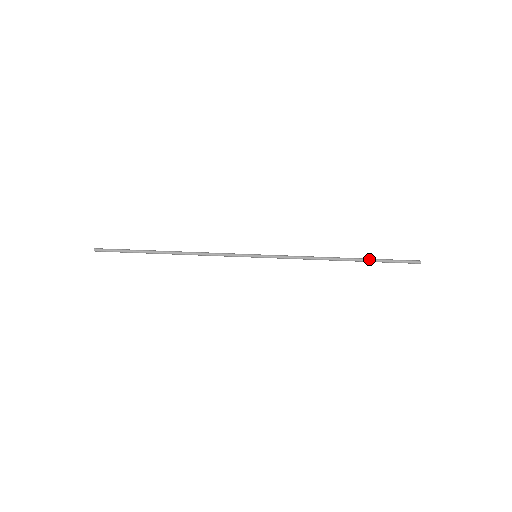
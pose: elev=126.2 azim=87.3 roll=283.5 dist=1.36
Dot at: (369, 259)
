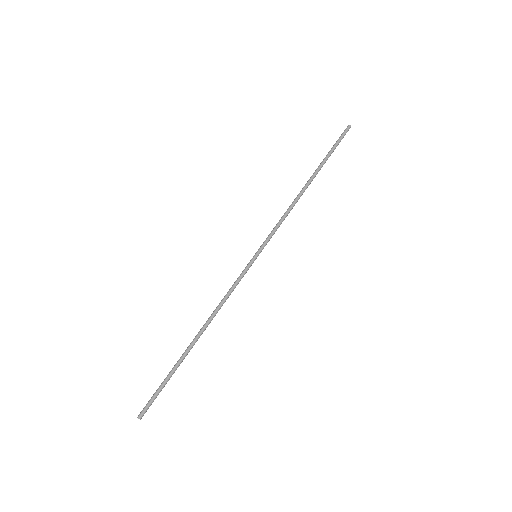
Dot at: (323, 163)
